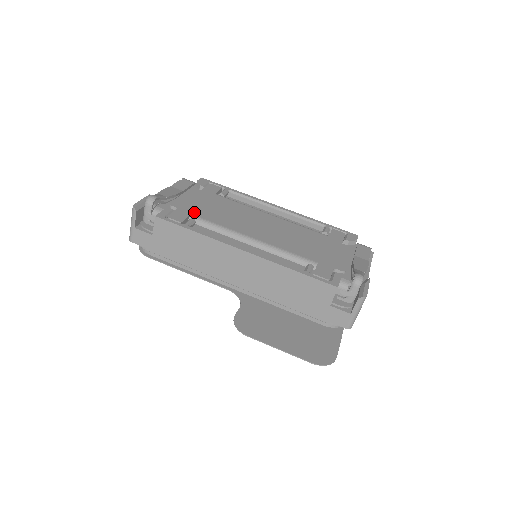
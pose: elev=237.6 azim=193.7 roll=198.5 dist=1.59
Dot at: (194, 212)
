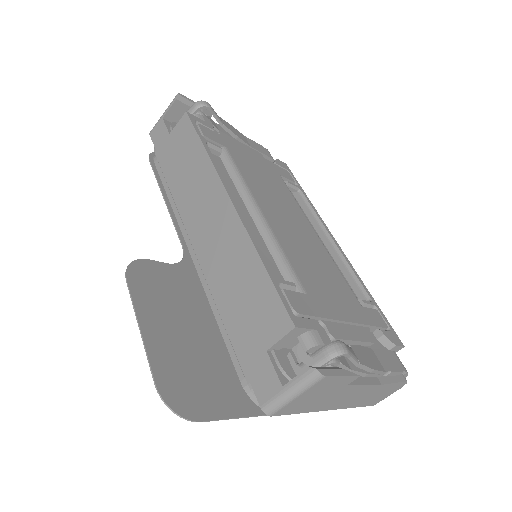
Dot at: (232, 150)
